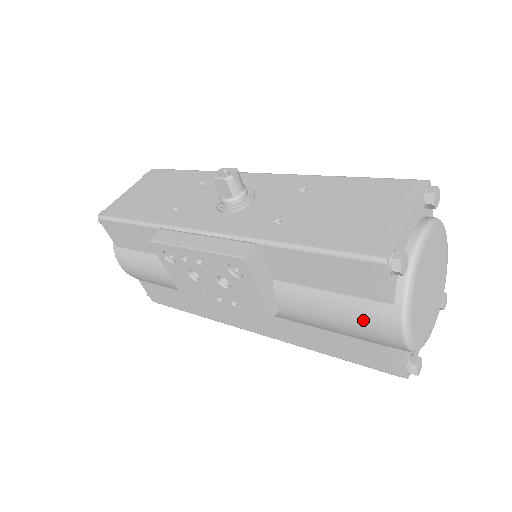
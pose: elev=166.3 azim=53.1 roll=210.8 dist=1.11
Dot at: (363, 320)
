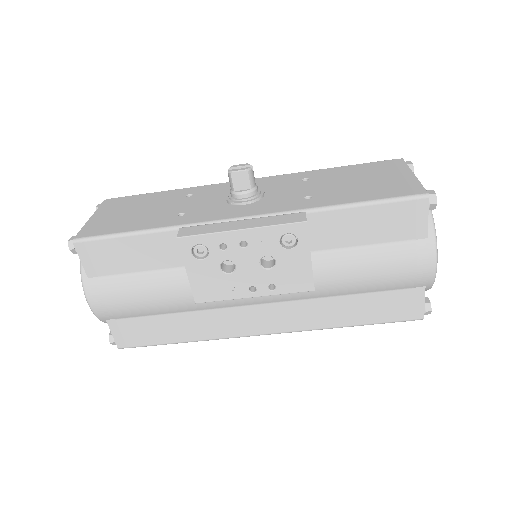
Dot at: (402, 262)
